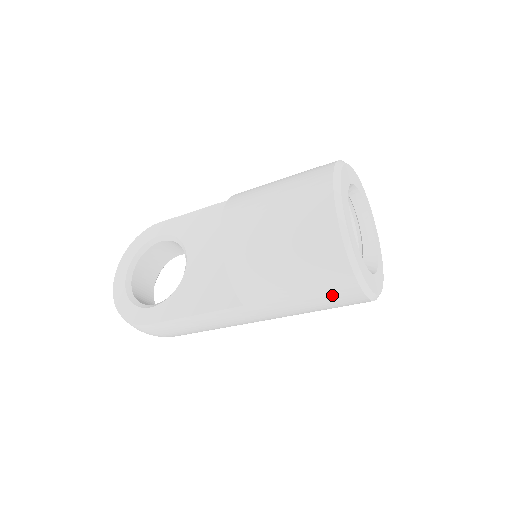
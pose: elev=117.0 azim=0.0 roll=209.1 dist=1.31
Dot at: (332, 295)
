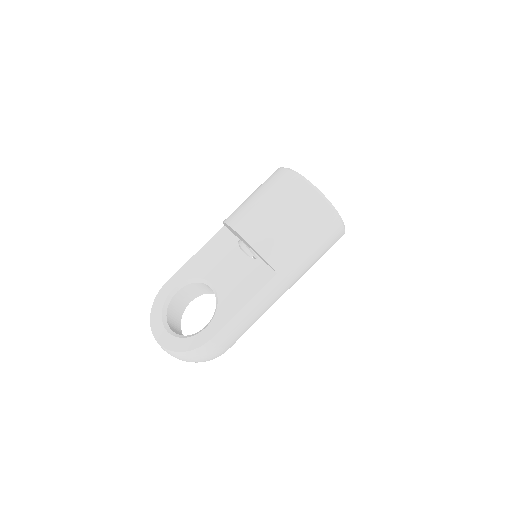
Dot at: (326, 233)
